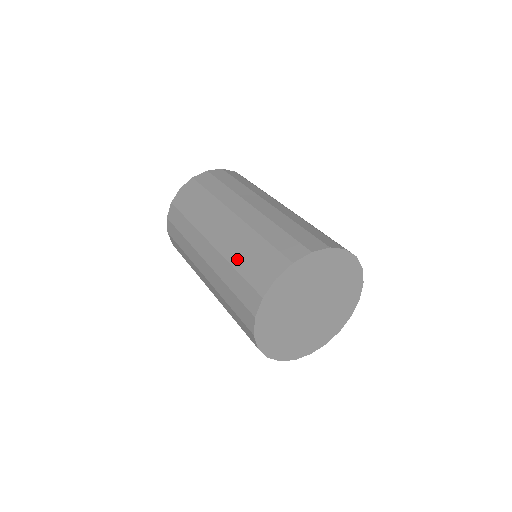
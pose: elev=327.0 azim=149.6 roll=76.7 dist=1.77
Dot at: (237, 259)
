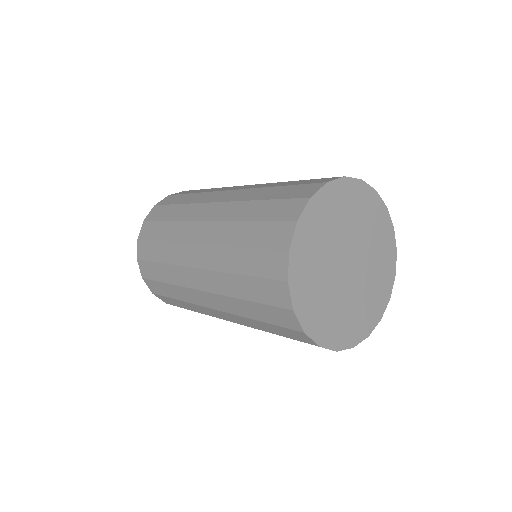
Dot at: (238, 236)
